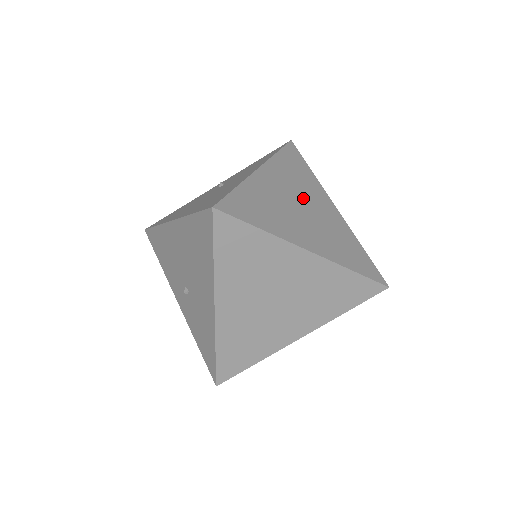
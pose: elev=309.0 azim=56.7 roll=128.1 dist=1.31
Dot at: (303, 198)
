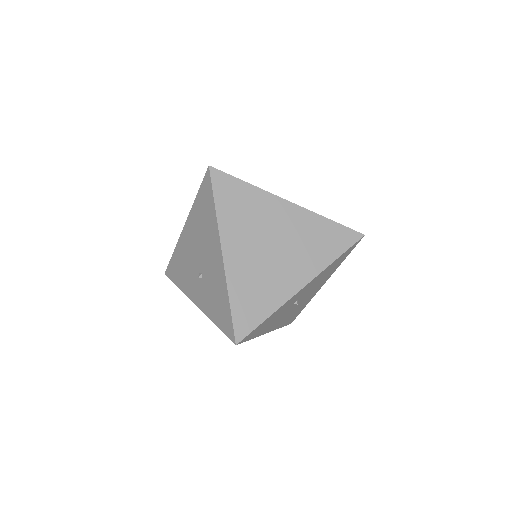
Dot at: occluded
